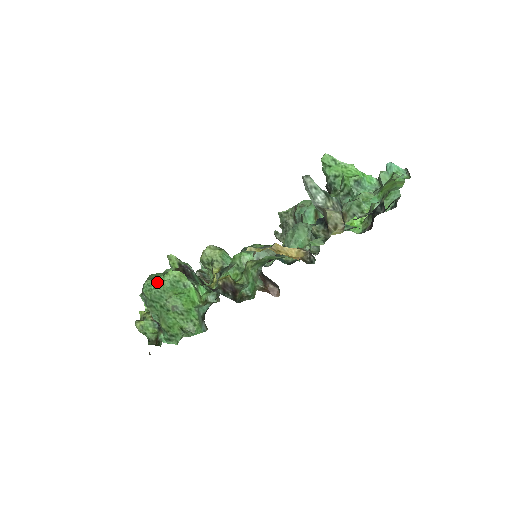
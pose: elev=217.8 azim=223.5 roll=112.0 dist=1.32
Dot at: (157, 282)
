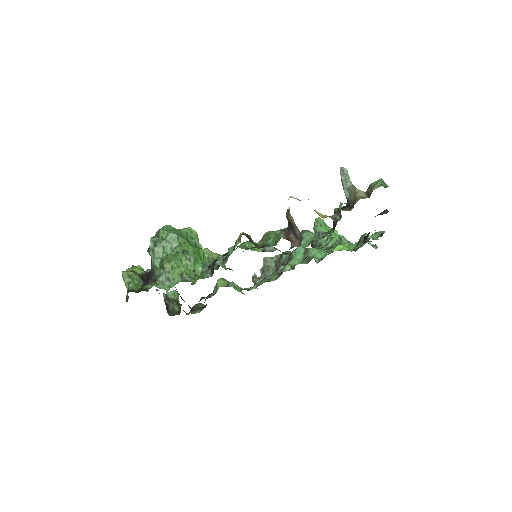
Dot at: occluded
